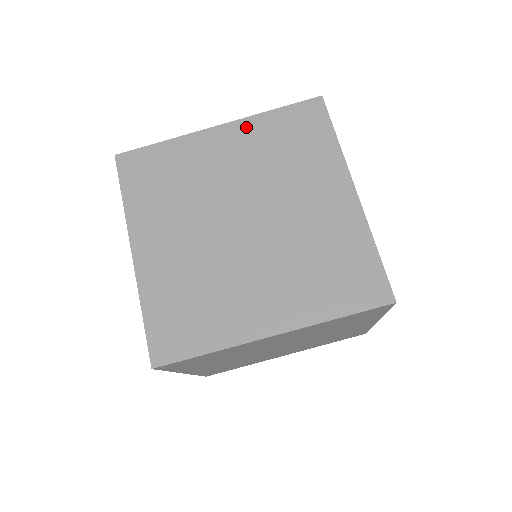
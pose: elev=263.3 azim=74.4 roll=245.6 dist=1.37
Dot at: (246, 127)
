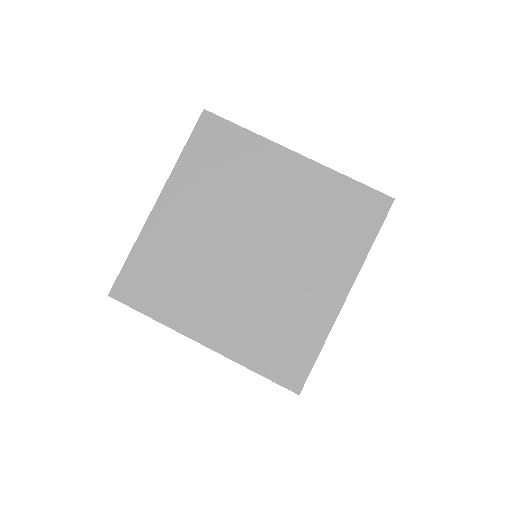
Dot at: occluded
